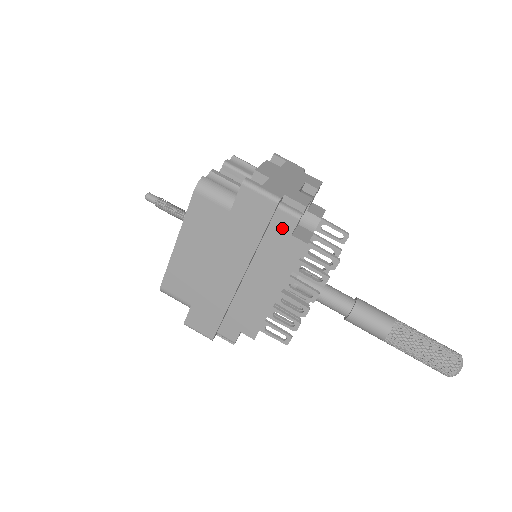
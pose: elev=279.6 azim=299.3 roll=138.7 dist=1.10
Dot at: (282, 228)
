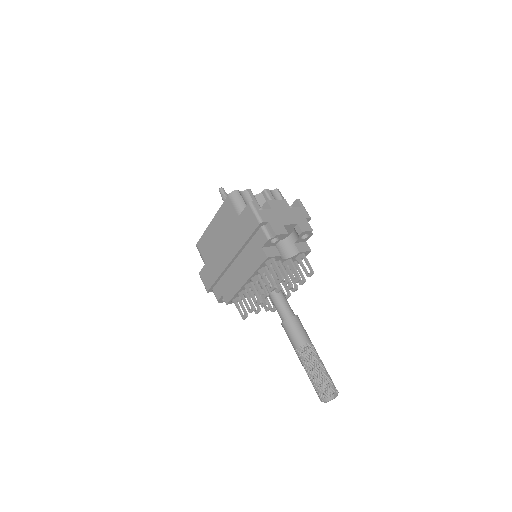
Dot at: (259, 241)
